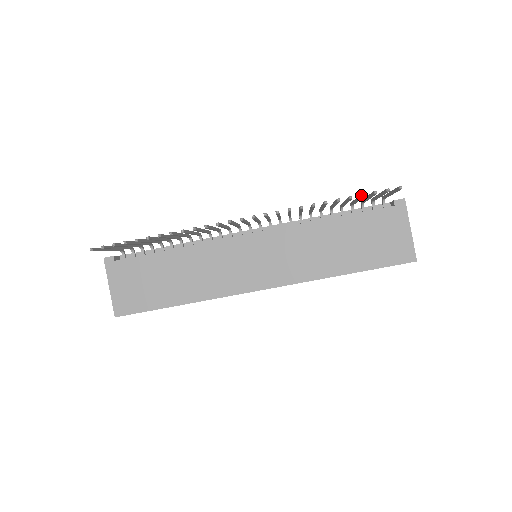
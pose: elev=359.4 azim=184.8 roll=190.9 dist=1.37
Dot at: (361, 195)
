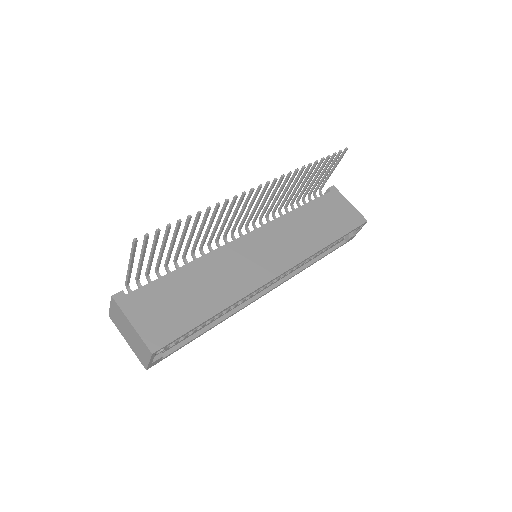
Dot at: (328, 156)
